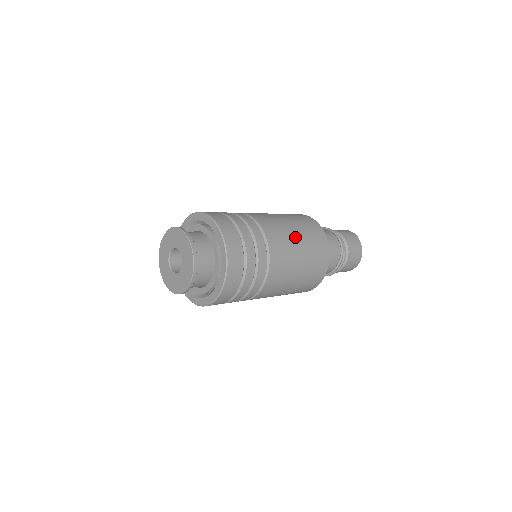
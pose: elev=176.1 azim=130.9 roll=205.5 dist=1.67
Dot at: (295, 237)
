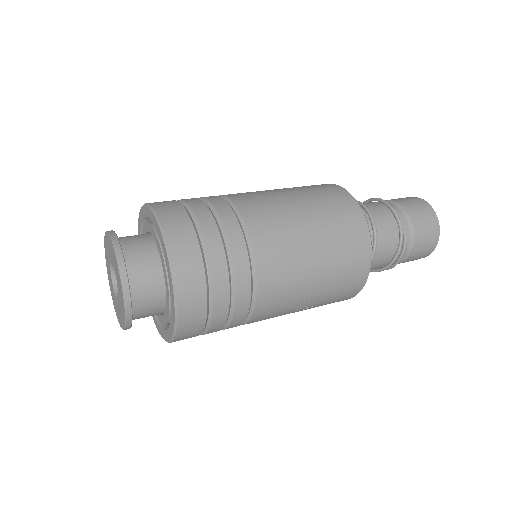
Dot at: (305, 226)
